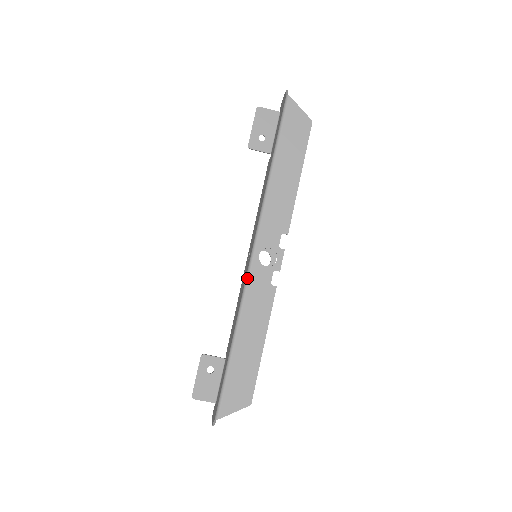
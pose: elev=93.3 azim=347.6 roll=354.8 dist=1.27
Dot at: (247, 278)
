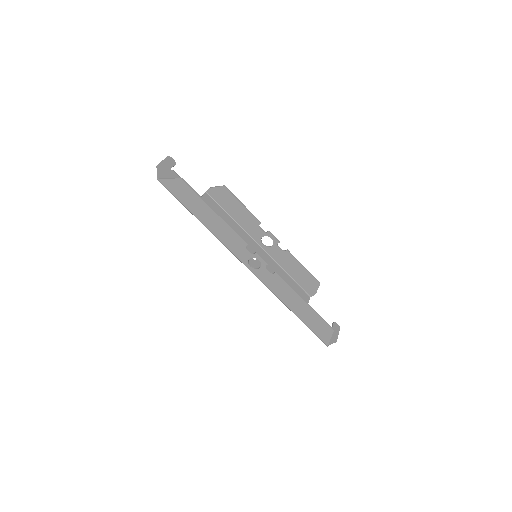
Dot at: occluded
